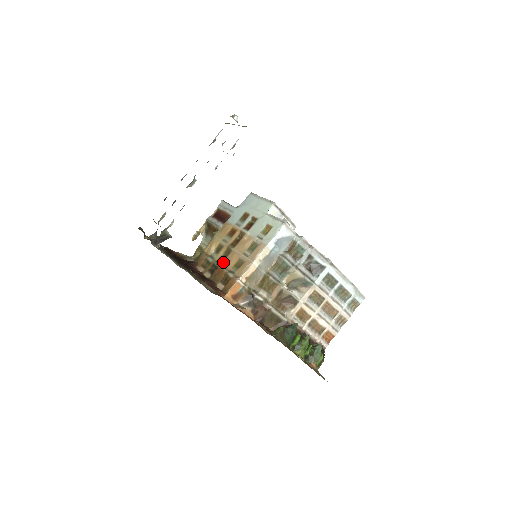
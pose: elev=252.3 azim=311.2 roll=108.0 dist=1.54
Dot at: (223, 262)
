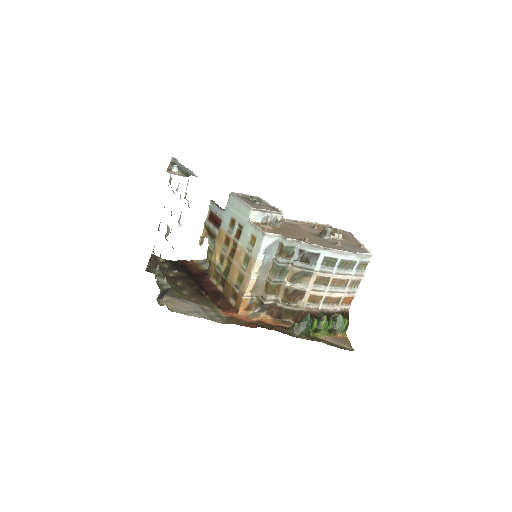
Dot at: (228, 275)
